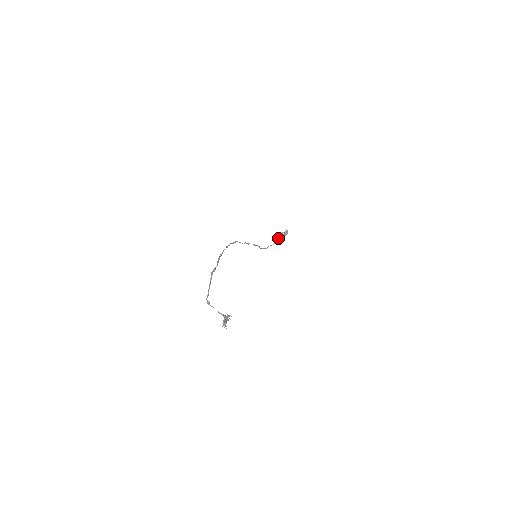
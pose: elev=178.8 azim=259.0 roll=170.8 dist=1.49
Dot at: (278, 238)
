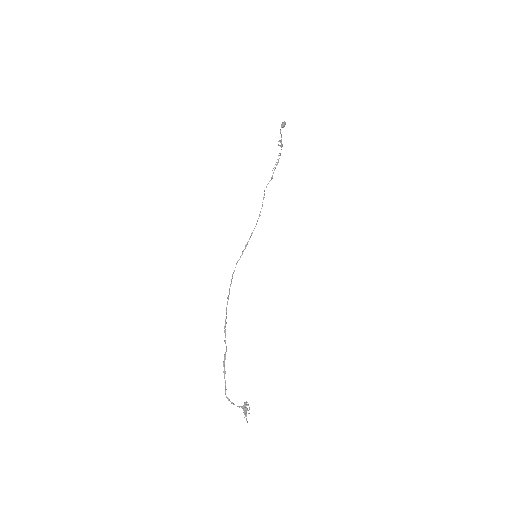
Dot at: occluded
